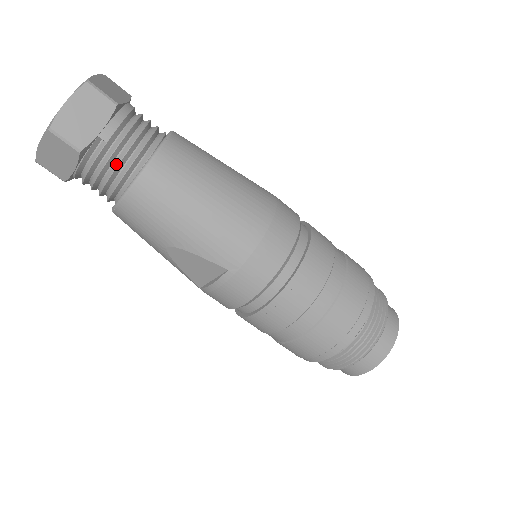
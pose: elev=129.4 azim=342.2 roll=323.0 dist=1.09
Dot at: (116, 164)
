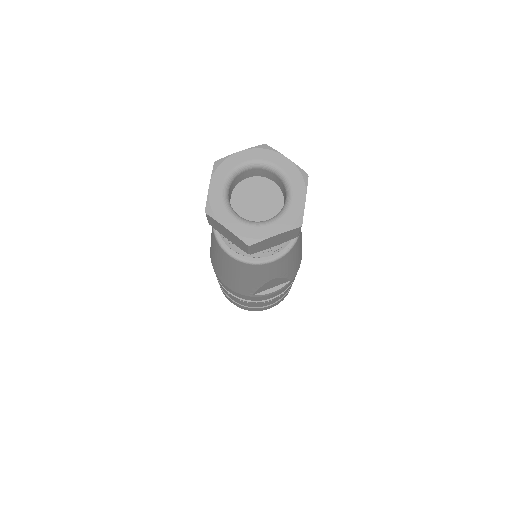
Dot at: occluded
